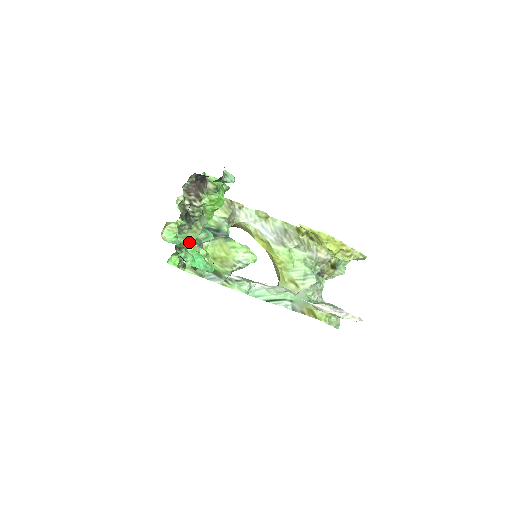
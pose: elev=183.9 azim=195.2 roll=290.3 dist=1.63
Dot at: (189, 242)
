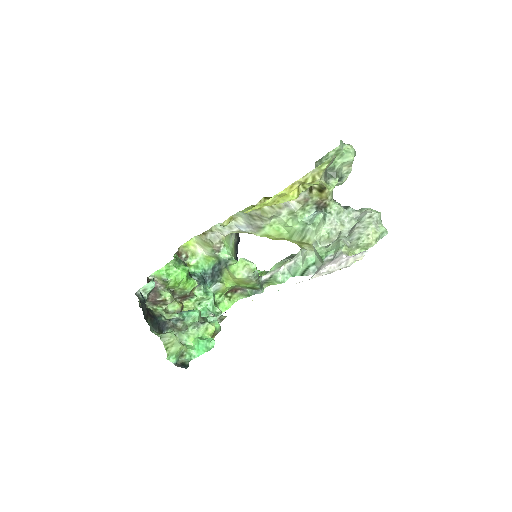
Dot at: (180, 349)
